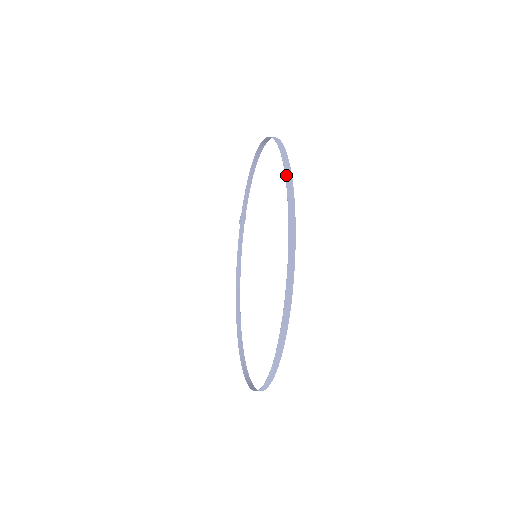
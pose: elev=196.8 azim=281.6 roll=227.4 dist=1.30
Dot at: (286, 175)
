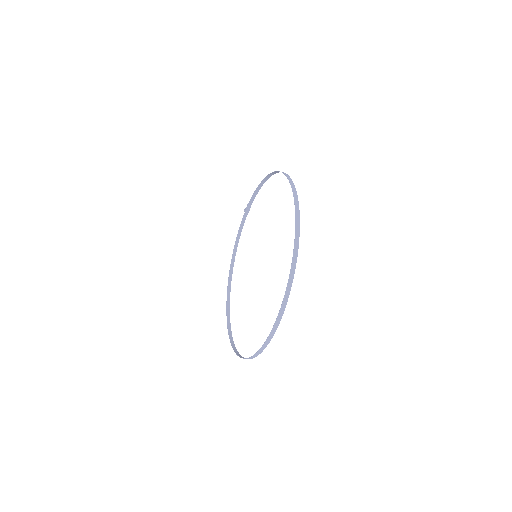
Dot at: (296, 229)
